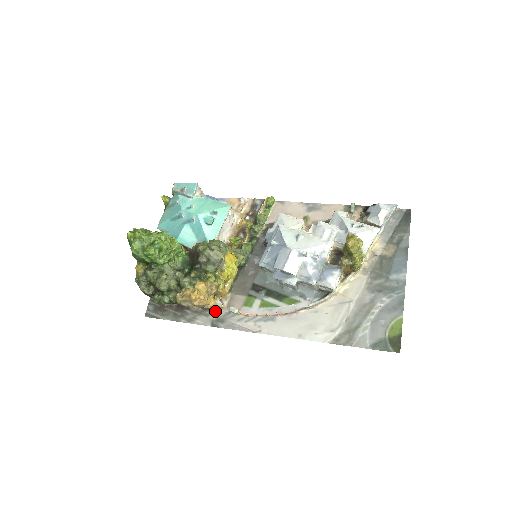
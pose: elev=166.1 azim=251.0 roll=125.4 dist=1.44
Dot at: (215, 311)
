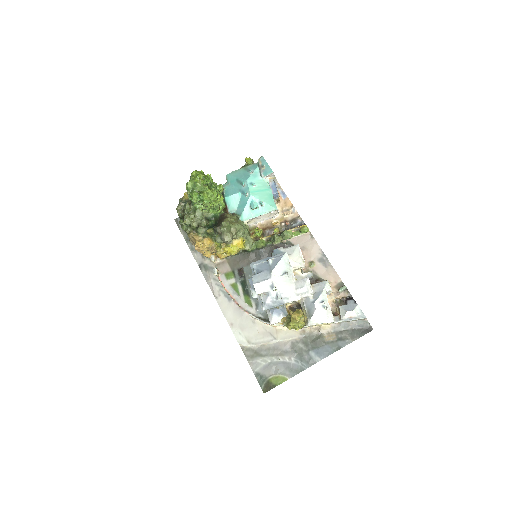
Dot at: (209, 259)
